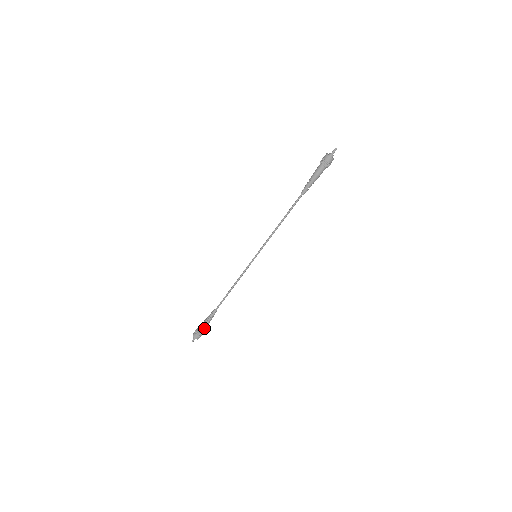
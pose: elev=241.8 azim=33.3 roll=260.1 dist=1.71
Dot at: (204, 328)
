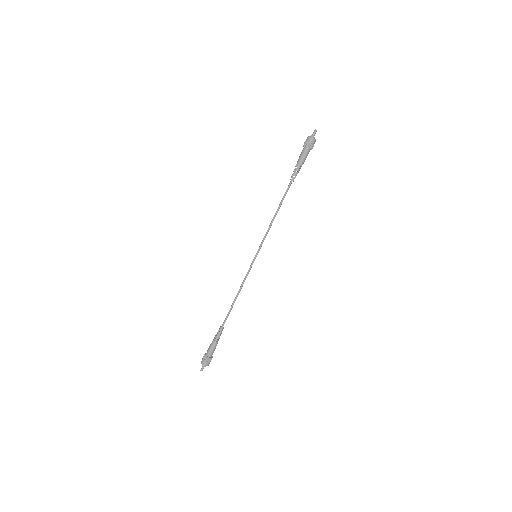
Dot at: (212, 351)
